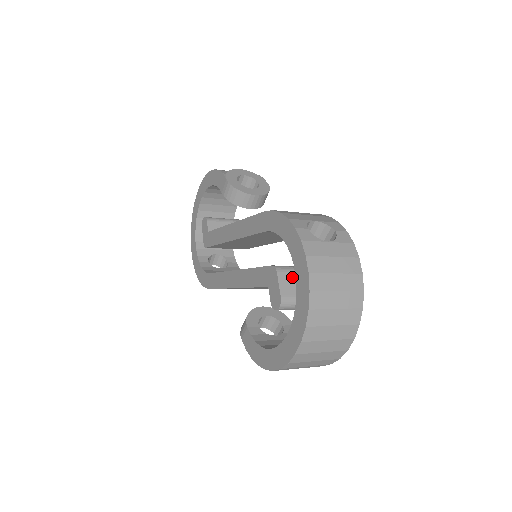
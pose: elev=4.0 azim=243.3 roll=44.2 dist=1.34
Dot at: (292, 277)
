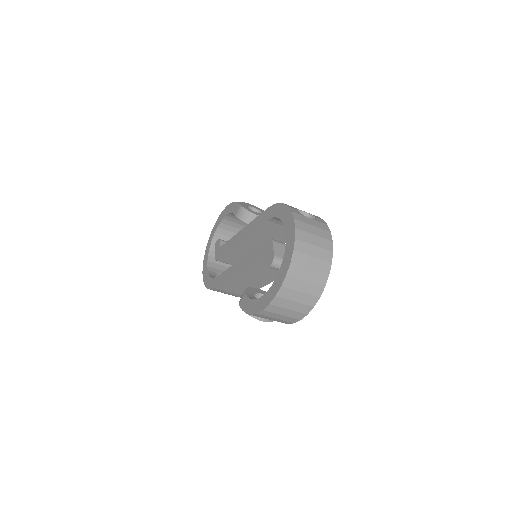
Dot at: (283, 247)
